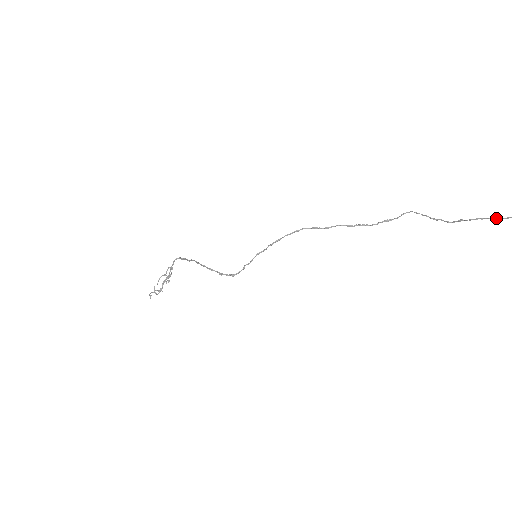
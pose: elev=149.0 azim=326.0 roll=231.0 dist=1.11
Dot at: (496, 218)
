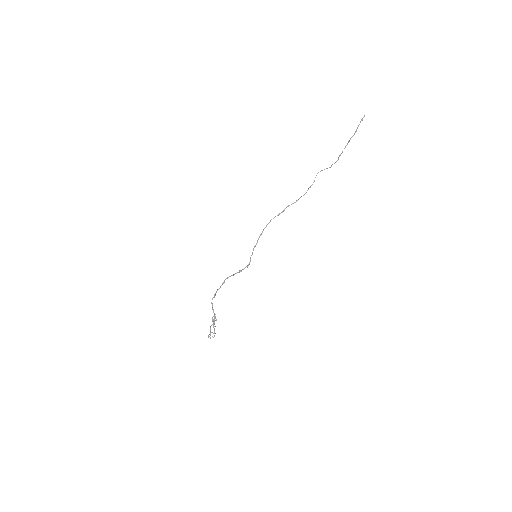
Dot at: (350, 138)
